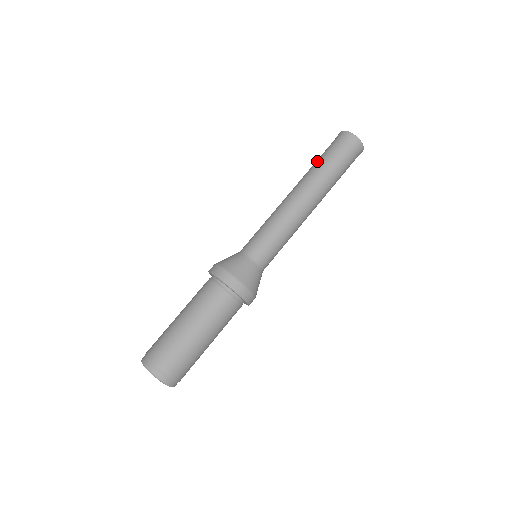
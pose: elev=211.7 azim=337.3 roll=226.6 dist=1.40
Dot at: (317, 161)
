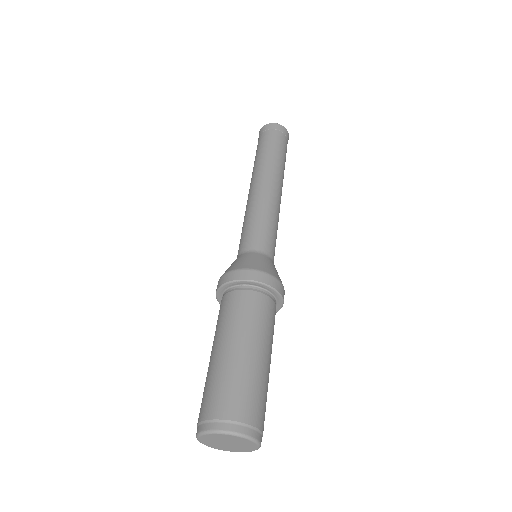
Dot at: (255, 158)
